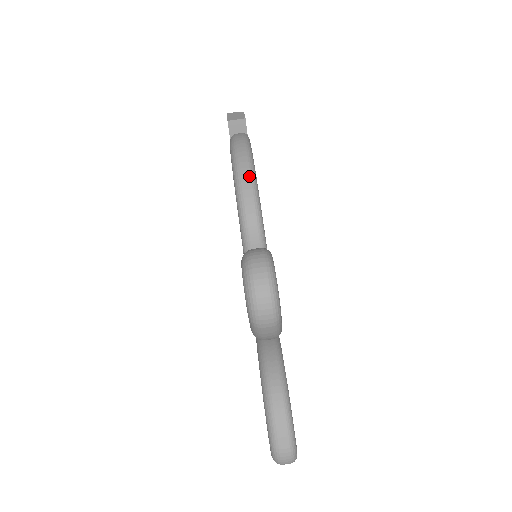
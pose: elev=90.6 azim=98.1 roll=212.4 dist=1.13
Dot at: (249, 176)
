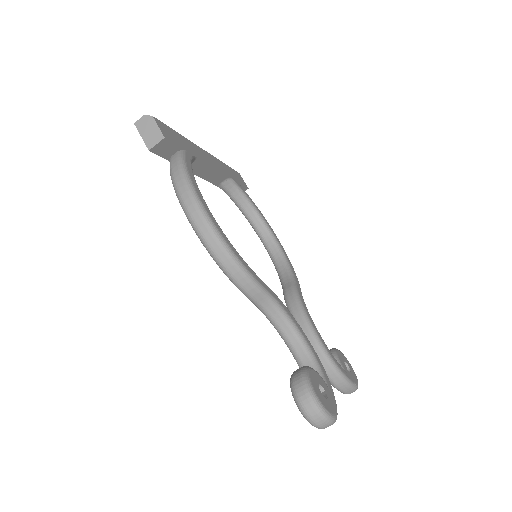
Dot at: (235, 267)
